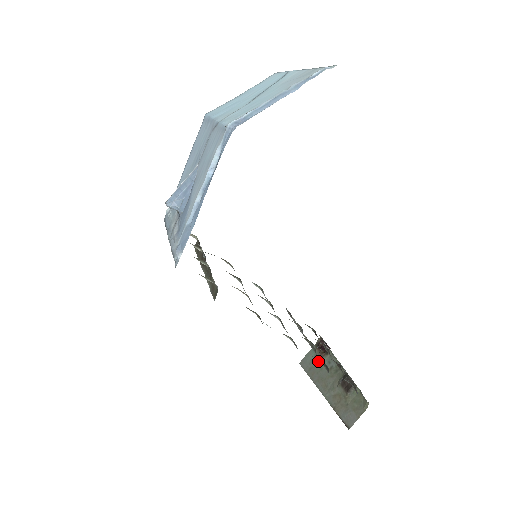
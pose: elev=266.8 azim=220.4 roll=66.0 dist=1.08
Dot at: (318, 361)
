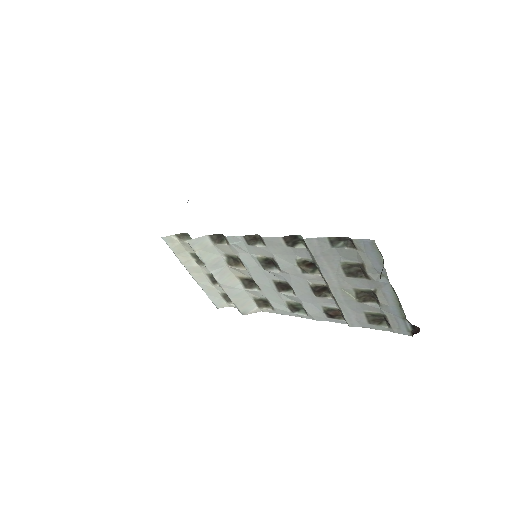
Dot at: occluded
